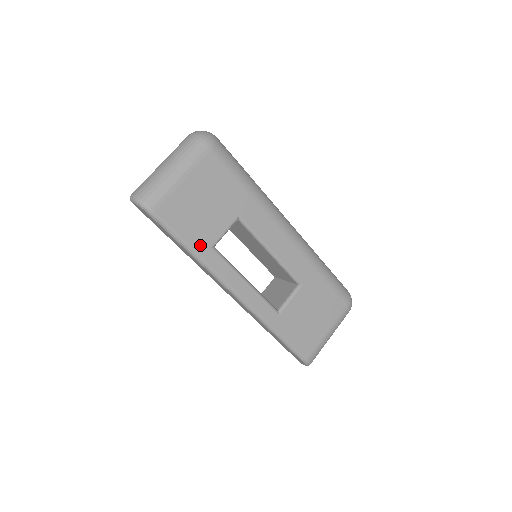
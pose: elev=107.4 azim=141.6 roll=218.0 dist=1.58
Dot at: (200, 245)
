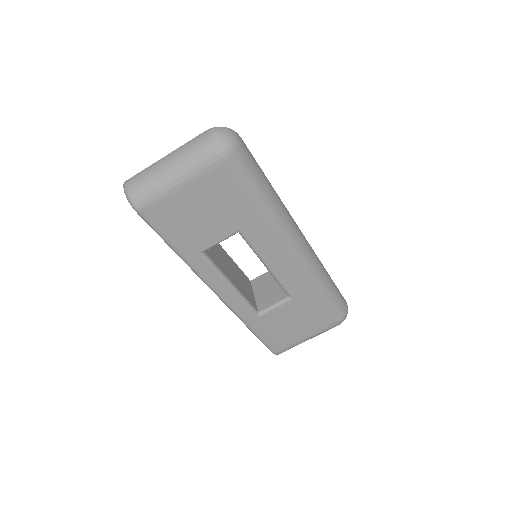
Dot at: (187, 249)
